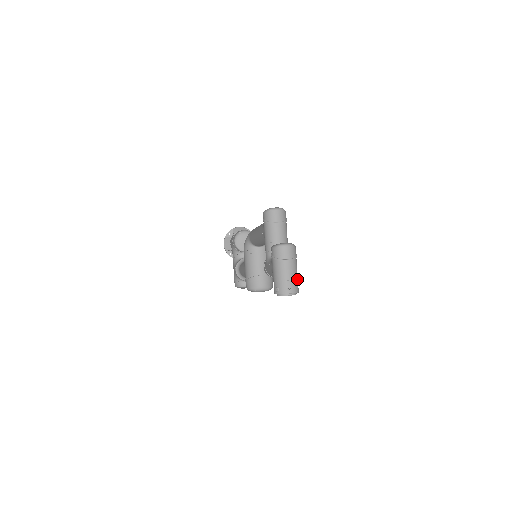
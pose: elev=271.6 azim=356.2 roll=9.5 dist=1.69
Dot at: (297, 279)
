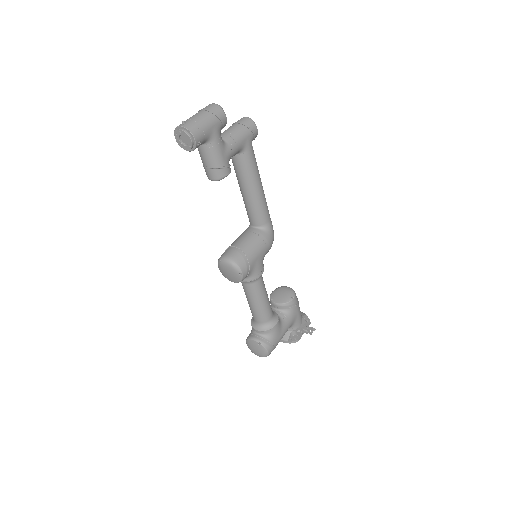
Dot at: (201, 126)
